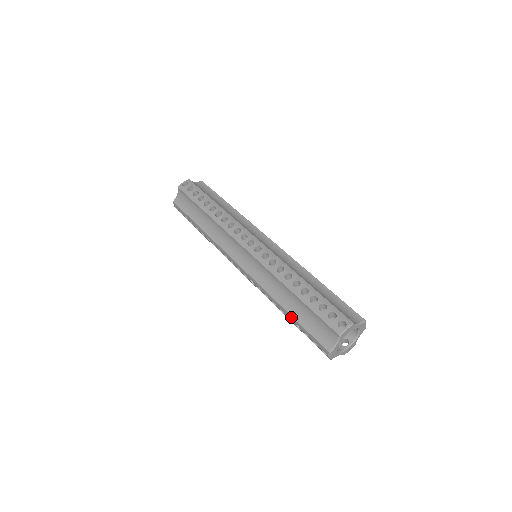
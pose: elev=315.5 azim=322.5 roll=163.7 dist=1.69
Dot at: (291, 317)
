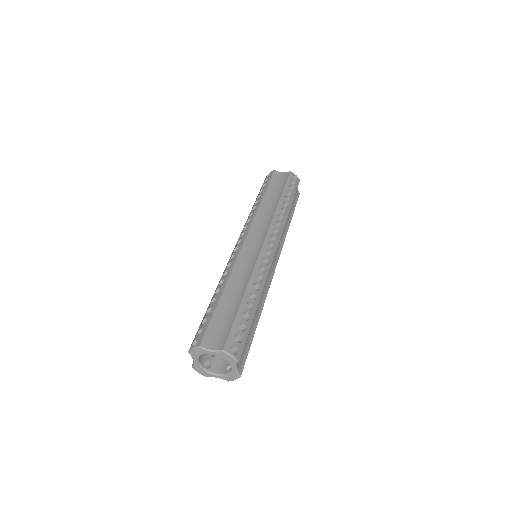
Dot at: occluded
